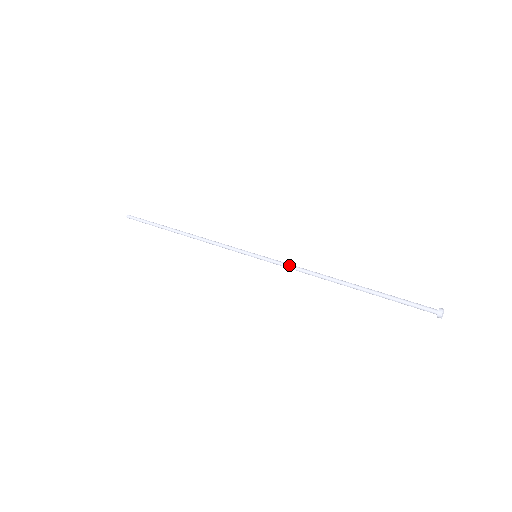
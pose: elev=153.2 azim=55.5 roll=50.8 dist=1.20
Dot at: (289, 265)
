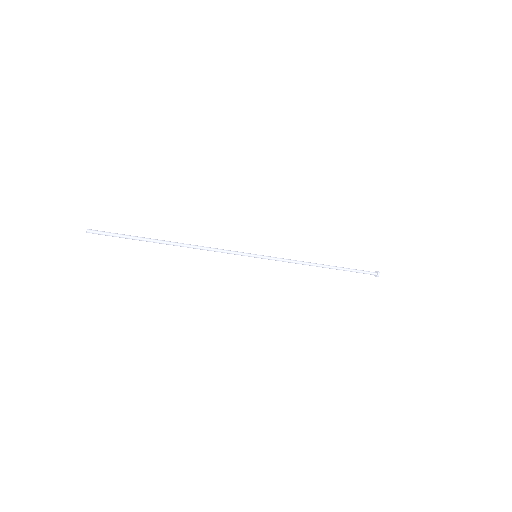
Dot at: occluded
